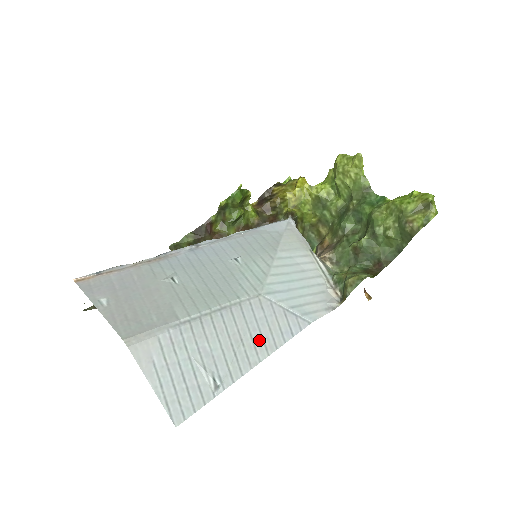
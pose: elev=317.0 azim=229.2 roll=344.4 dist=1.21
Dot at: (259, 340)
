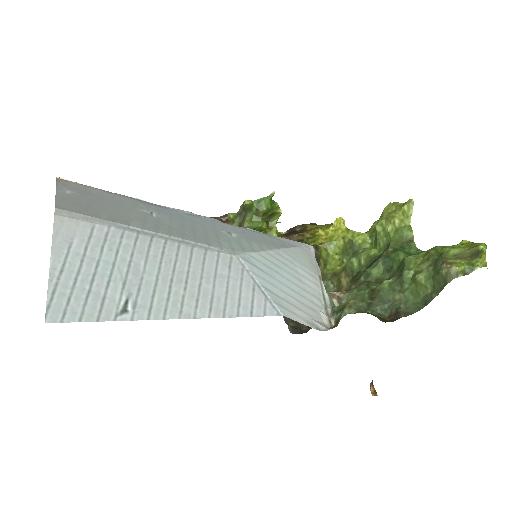
Dot at: (207, 295)
